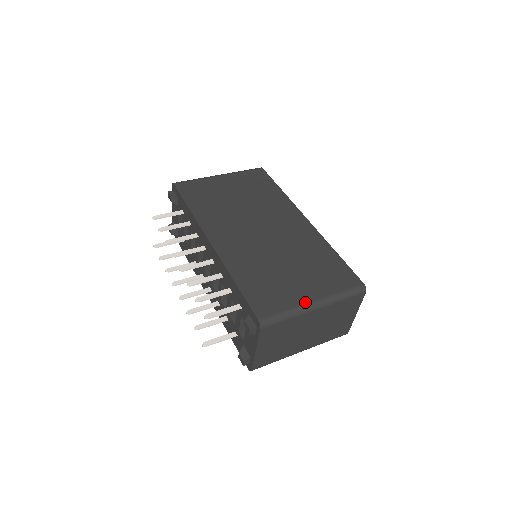
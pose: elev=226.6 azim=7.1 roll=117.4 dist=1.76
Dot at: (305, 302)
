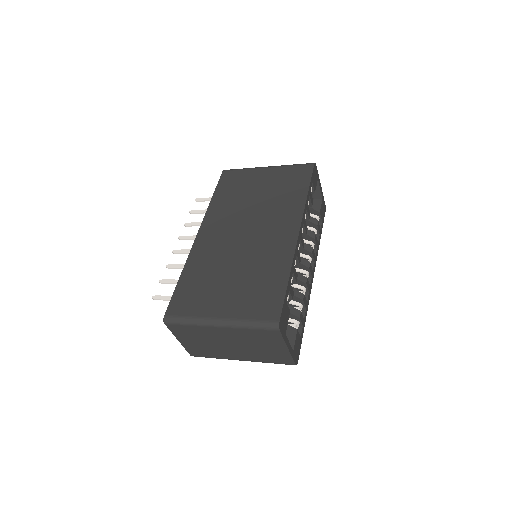
Dot at: (210, 316)
